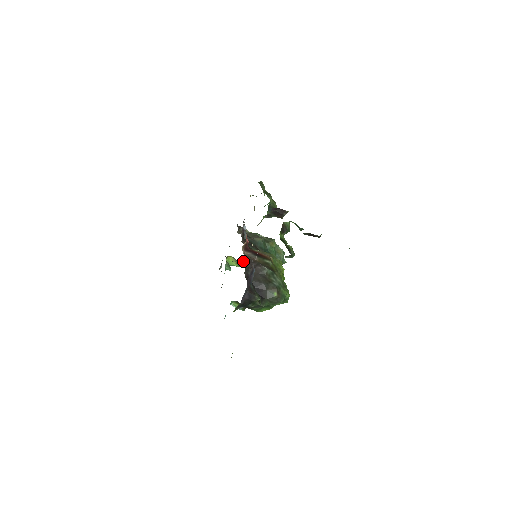
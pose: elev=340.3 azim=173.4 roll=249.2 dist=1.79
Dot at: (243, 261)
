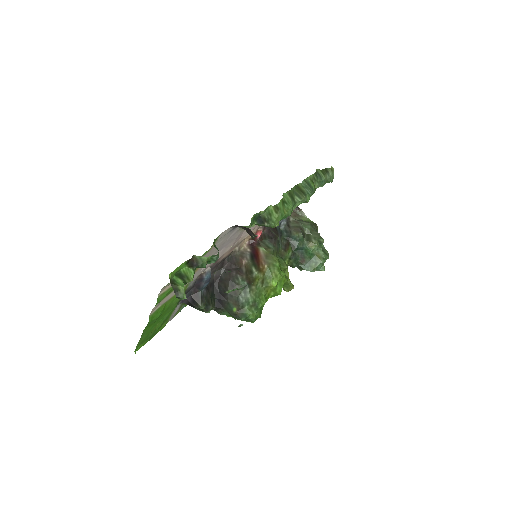
Dot at: occluded
